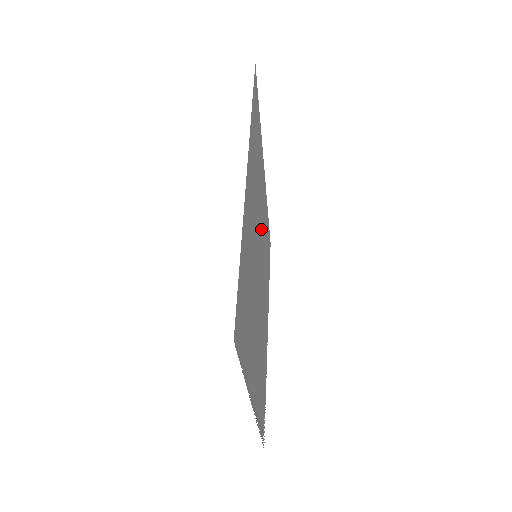
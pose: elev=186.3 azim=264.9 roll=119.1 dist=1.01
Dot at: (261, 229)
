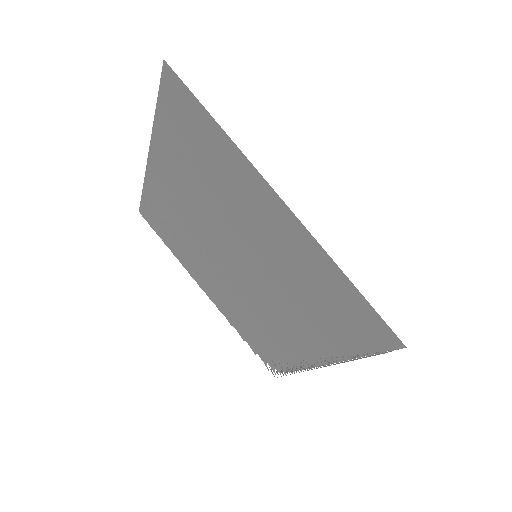
Dot at: (215, 223)
